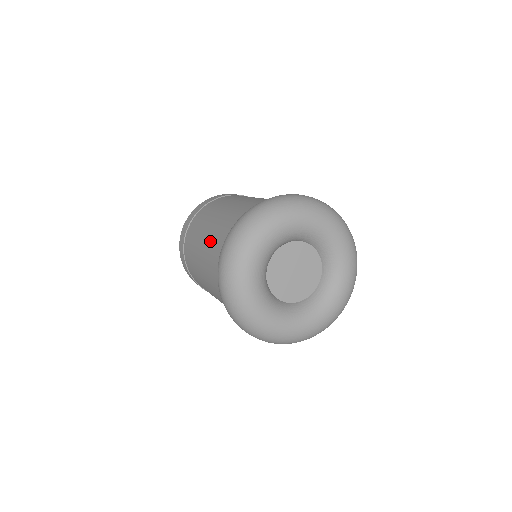
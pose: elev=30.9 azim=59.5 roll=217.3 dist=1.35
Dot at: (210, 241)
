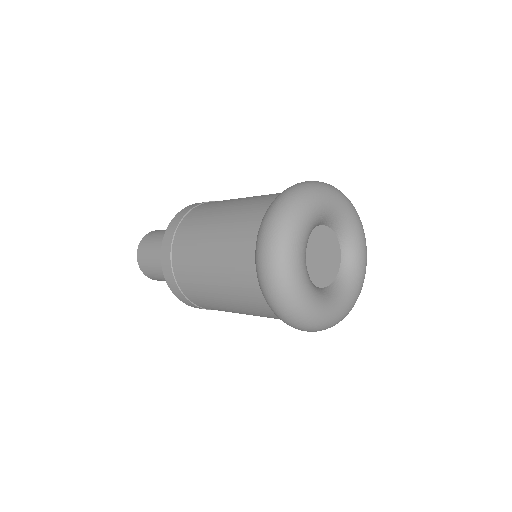
Dot at: (229, 227)
